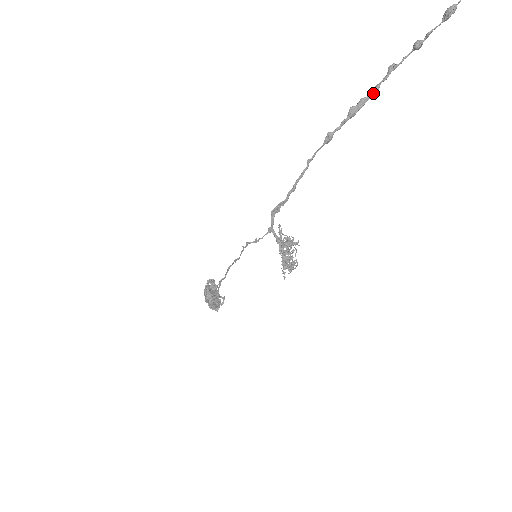
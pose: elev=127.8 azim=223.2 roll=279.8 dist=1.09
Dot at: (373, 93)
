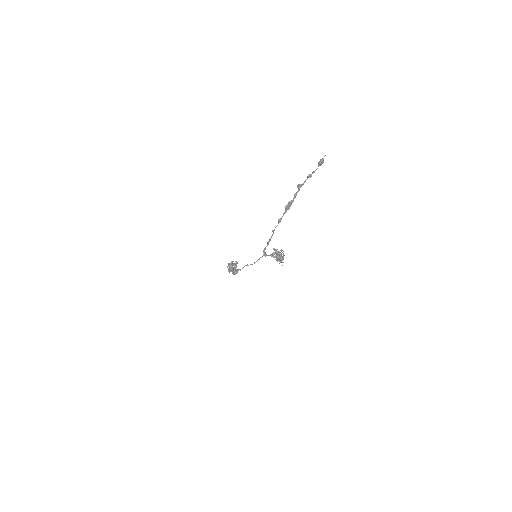
Dot at: occluded
